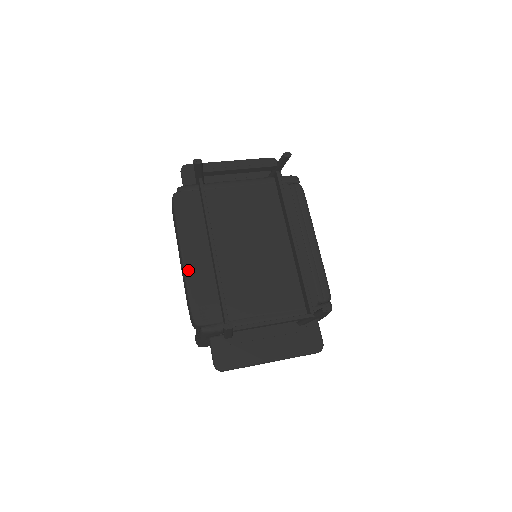
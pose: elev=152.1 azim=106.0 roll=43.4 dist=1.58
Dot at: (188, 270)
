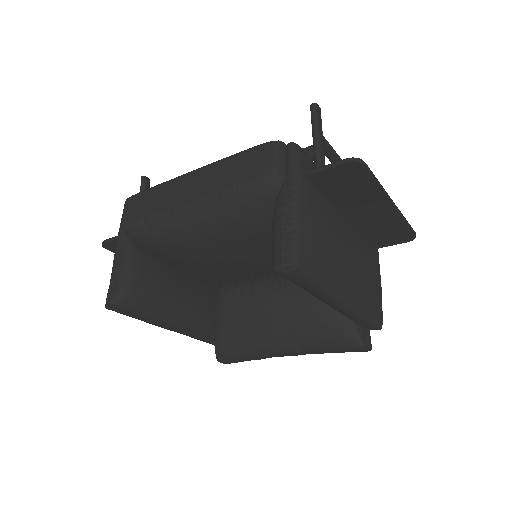
Dot at: occluded
